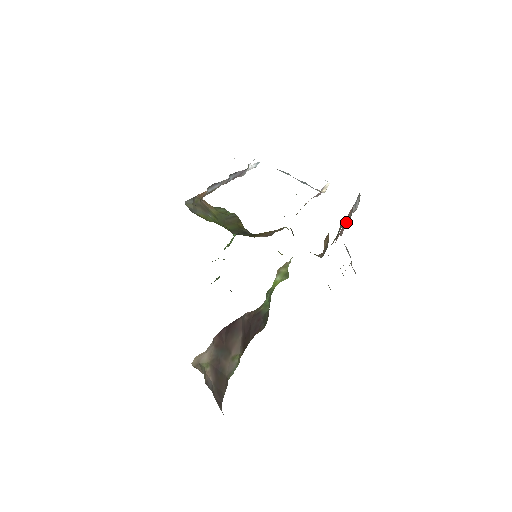
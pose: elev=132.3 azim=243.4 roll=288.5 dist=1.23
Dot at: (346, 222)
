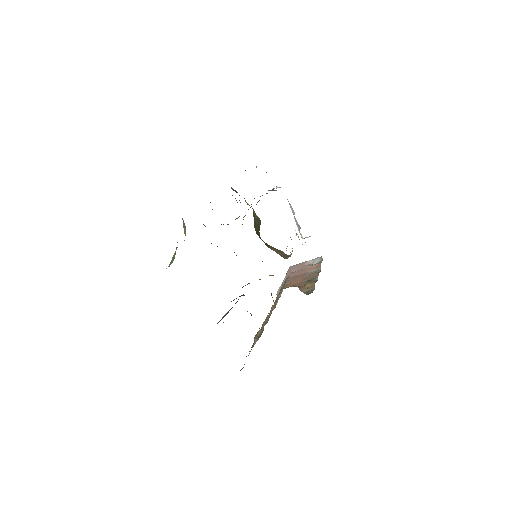
Dot at: (310, 271)
